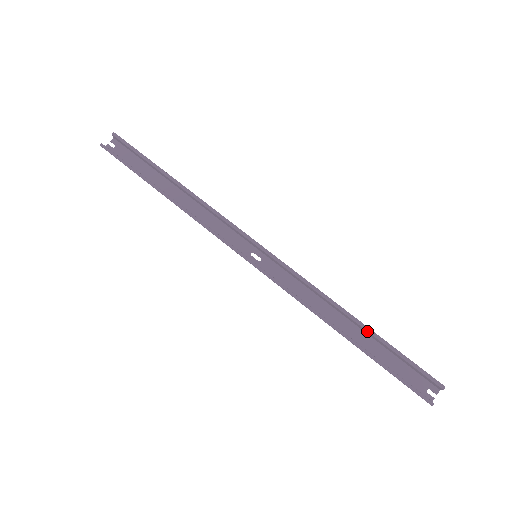
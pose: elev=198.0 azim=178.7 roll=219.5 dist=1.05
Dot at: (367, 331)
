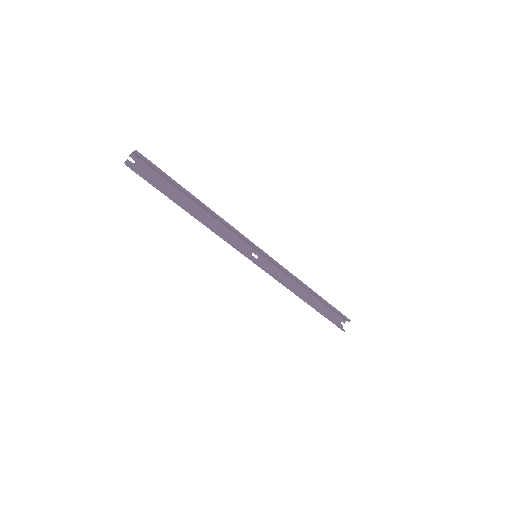
Dot at: (318, 297)
